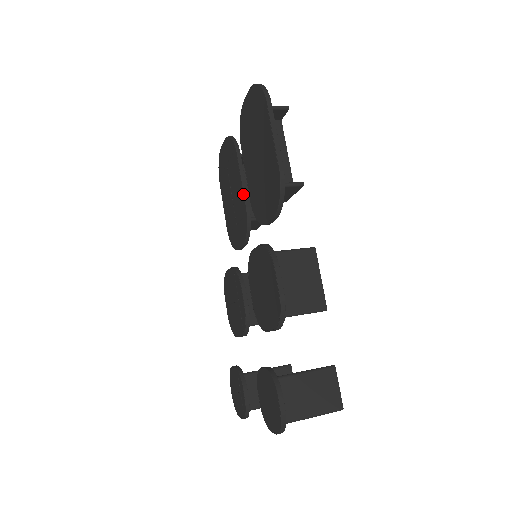
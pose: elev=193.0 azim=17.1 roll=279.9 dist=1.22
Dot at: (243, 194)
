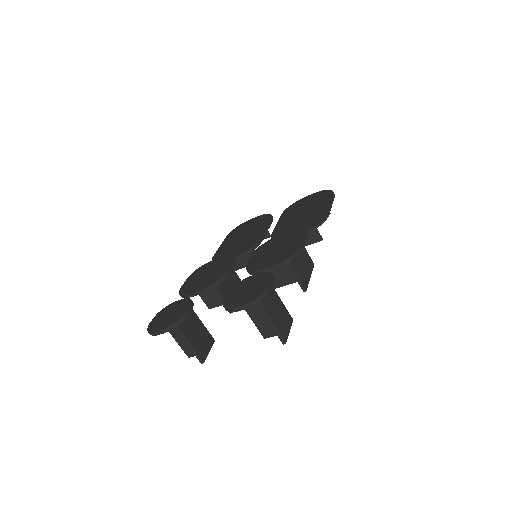
Dot at: (263, 233)
